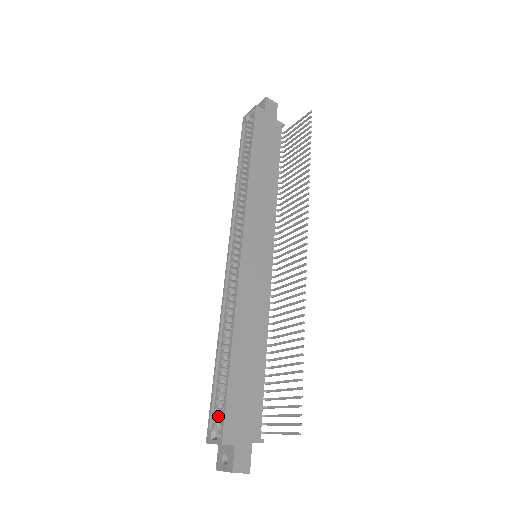
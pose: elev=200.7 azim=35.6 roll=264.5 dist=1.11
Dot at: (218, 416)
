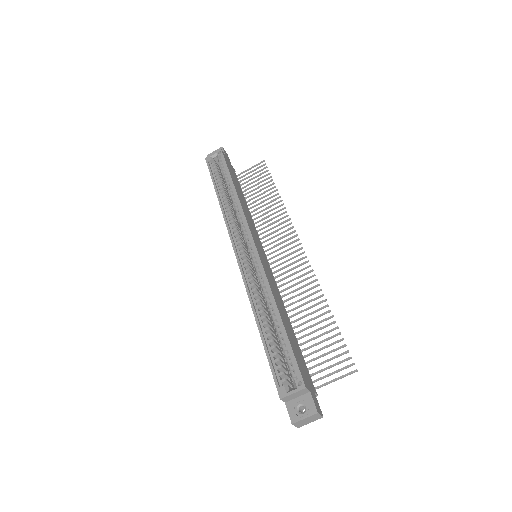
Dot at: (283, 373)
